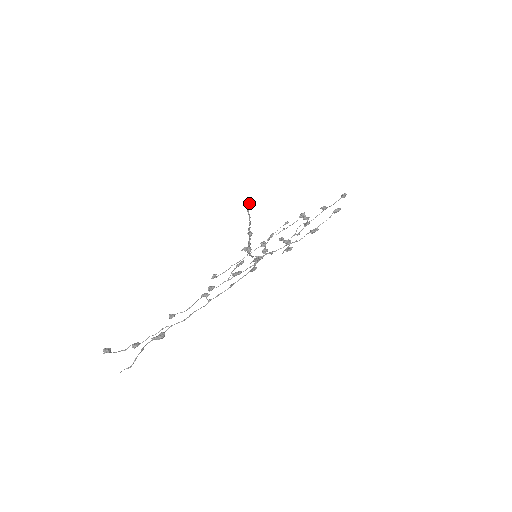
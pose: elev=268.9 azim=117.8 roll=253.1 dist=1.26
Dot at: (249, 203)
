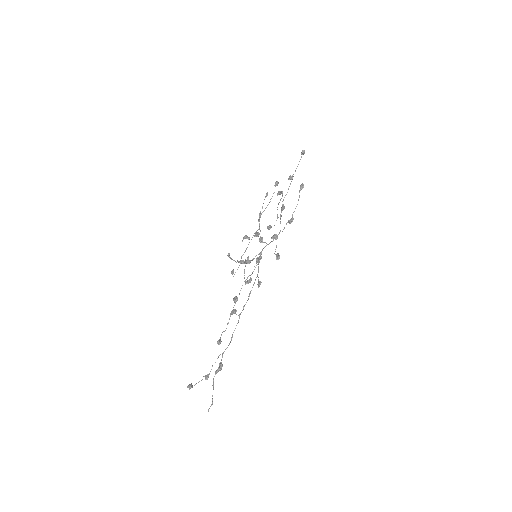
Dot at: (229, 255)
